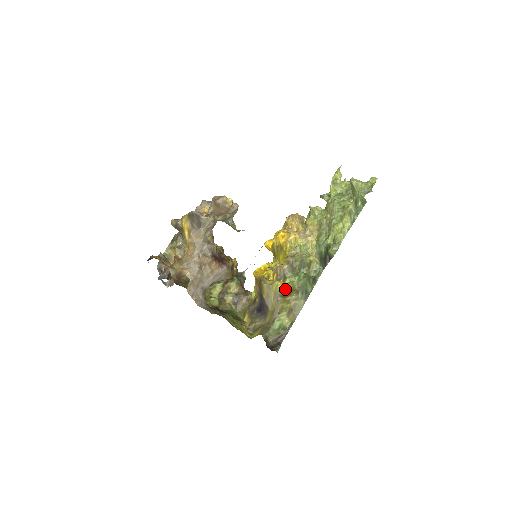
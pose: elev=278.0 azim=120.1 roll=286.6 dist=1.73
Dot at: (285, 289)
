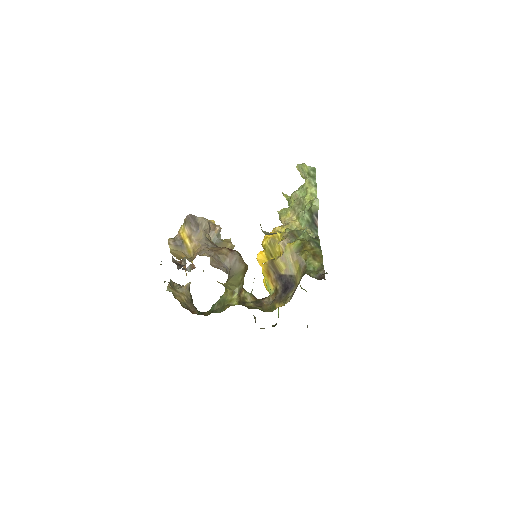
Dot at: (298, 243)
